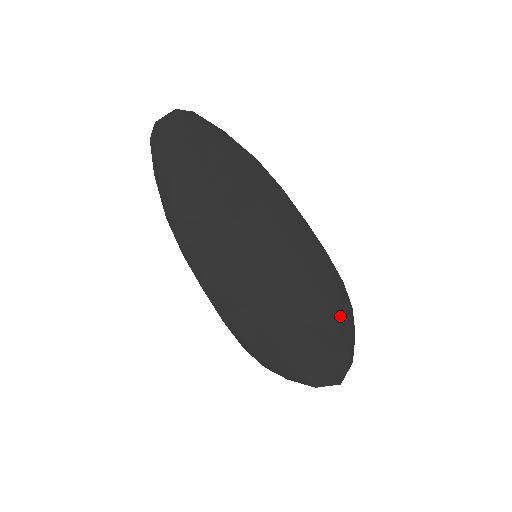
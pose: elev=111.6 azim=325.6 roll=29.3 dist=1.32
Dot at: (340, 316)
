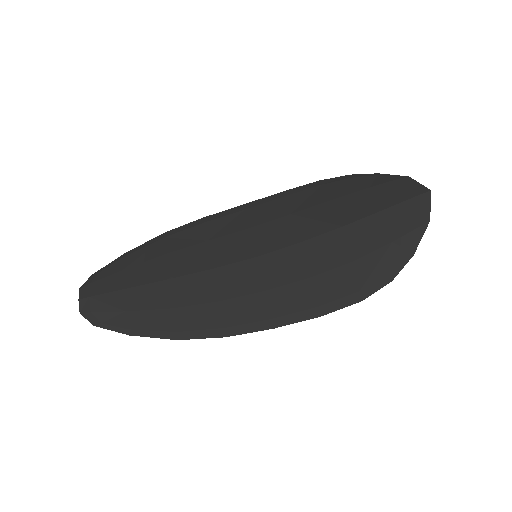
Dot at: (353, 185)
